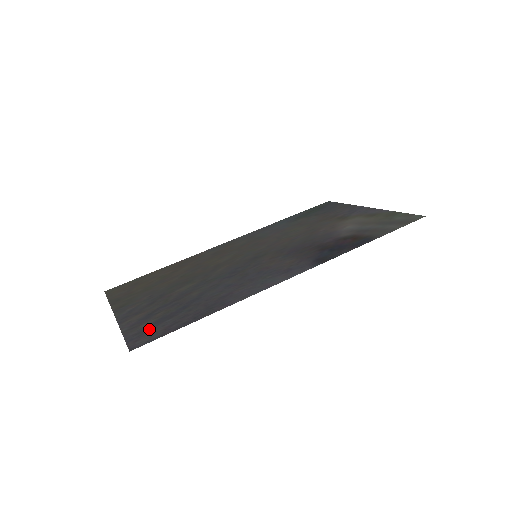
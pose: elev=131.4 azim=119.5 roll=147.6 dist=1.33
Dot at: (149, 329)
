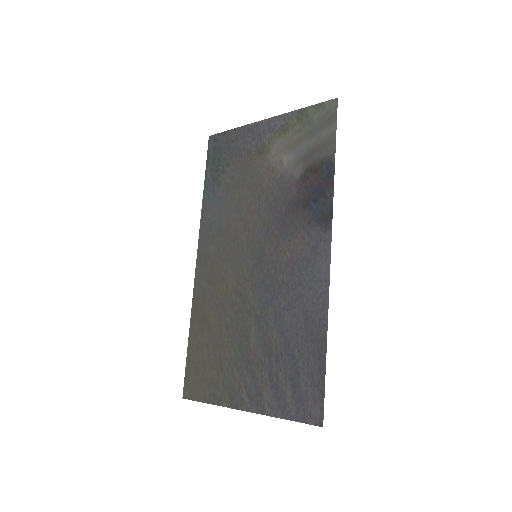
Dot at: (301, 398)
